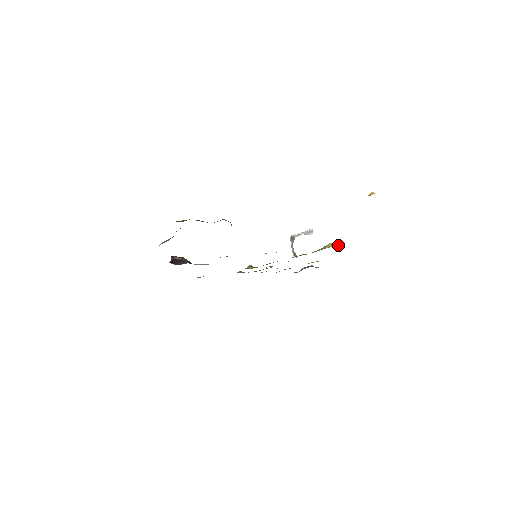
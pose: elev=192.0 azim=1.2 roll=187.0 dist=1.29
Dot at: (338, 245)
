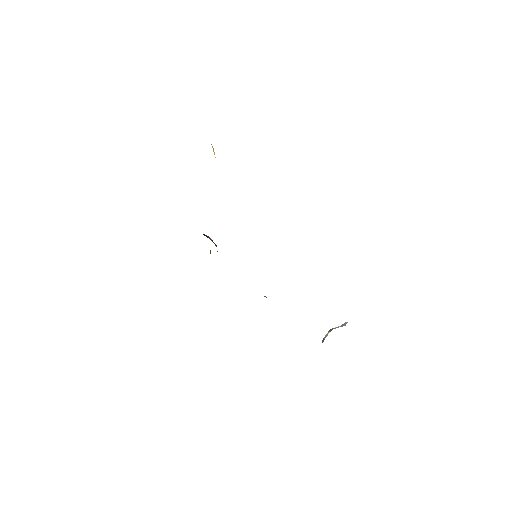
Dot at: occluded
